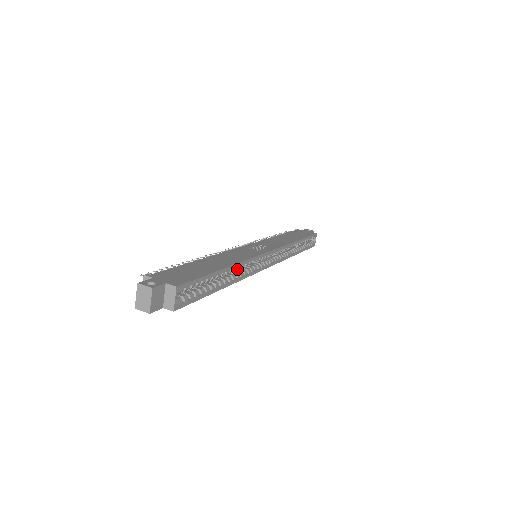
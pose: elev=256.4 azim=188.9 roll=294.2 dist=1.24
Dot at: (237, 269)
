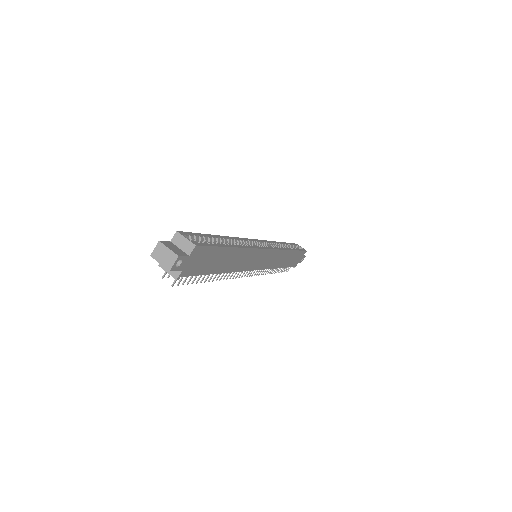
Dot at: (235, 242)
